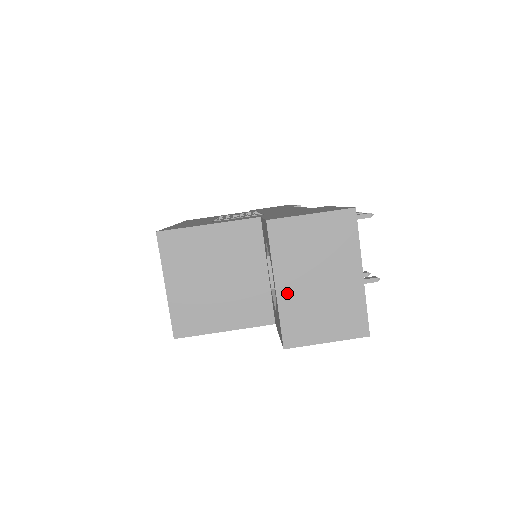
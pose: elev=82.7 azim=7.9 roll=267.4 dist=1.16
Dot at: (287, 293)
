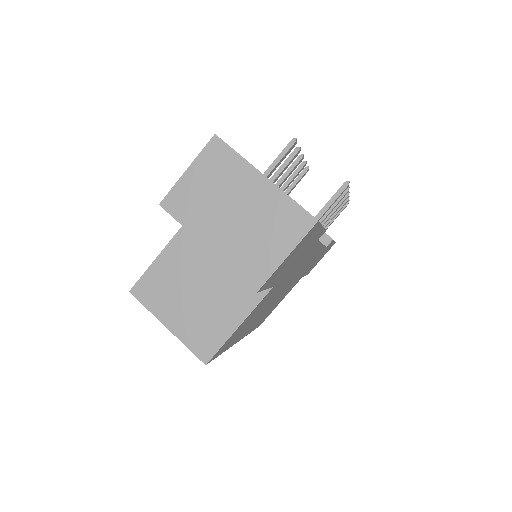
Dot at: (220, 245)
